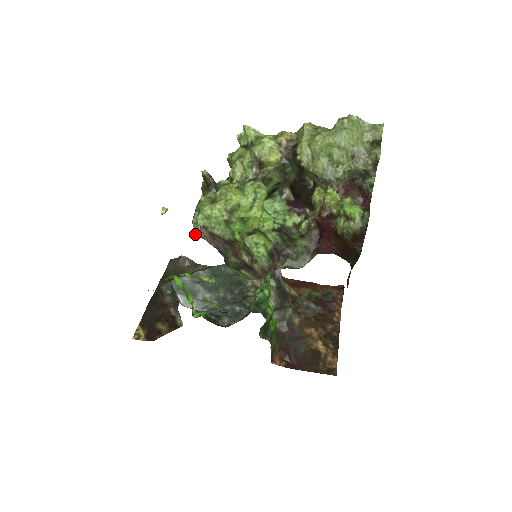
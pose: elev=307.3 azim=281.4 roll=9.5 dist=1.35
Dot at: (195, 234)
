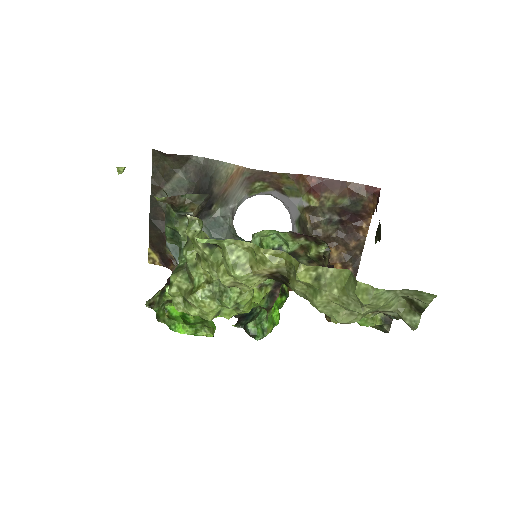
Dot at: occluded
